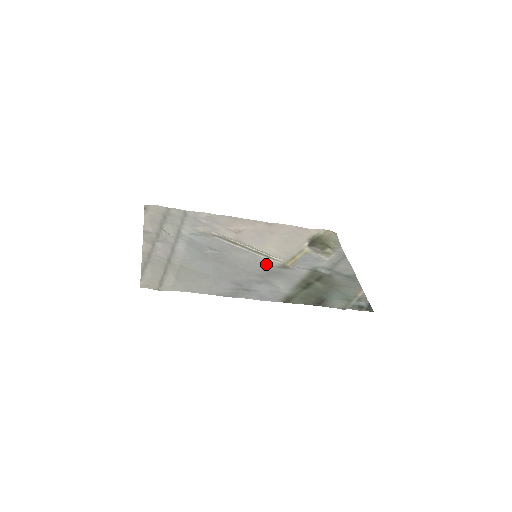
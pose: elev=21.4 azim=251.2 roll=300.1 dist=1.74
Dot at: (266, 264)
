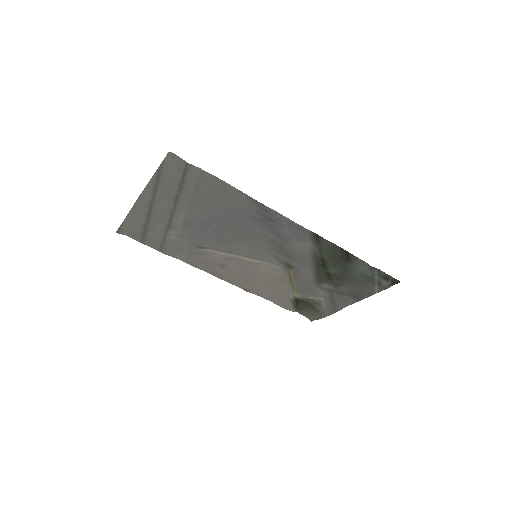
Dot at: (271, 256)
